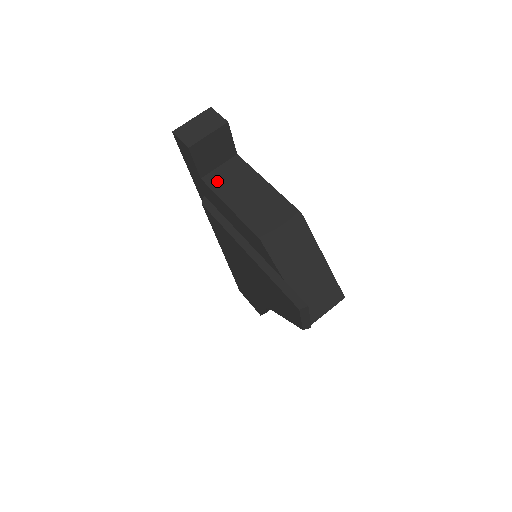
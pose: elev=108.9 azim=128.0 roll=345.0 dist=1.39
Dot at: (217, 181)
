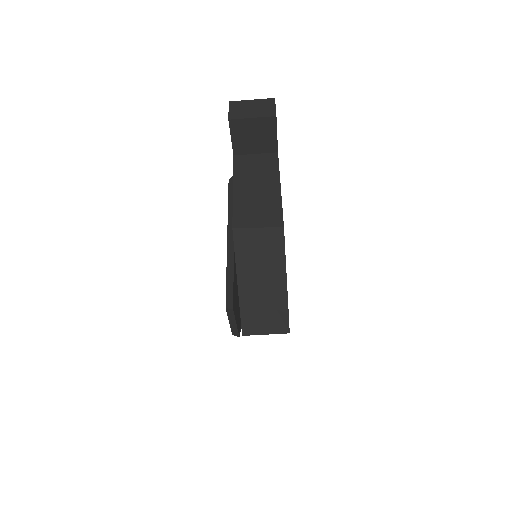
Dot at: (243, 164)
